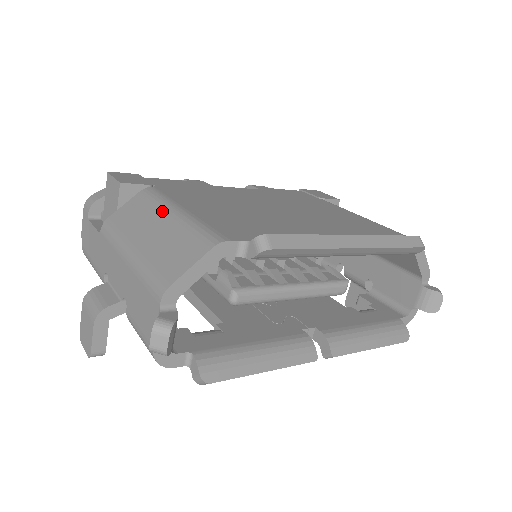
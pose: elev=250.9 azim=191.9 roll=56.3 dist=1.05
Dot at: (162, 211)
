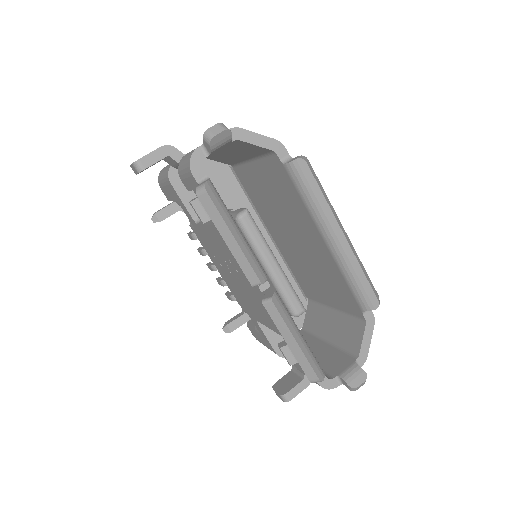
Dot at: occluded
